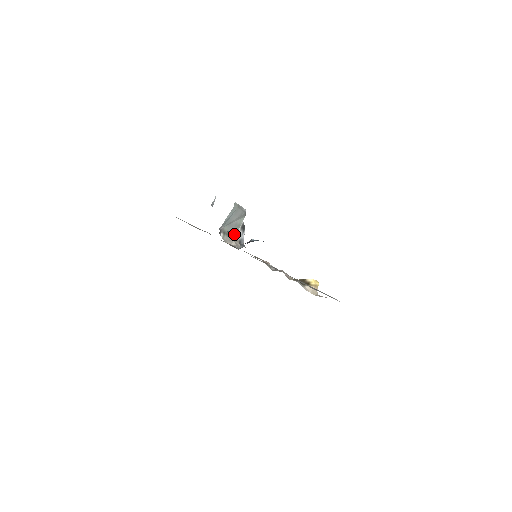
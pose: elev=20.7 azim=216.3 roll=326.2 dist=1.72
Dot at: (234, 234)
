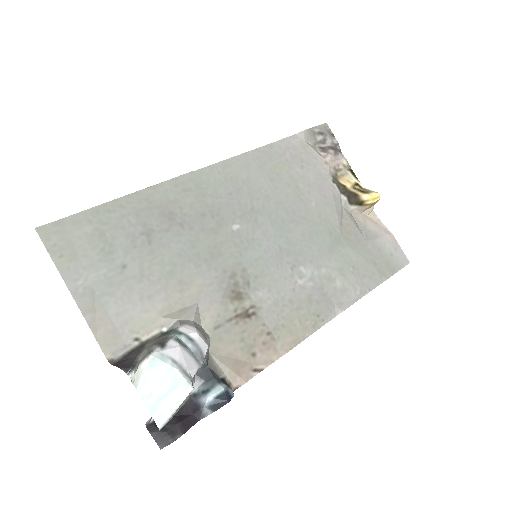
Dot at: occluded
